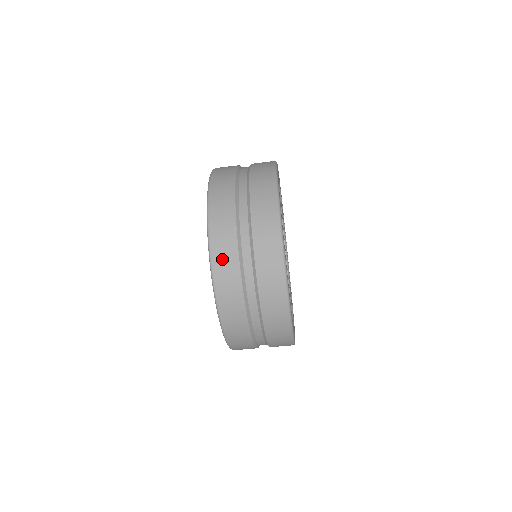
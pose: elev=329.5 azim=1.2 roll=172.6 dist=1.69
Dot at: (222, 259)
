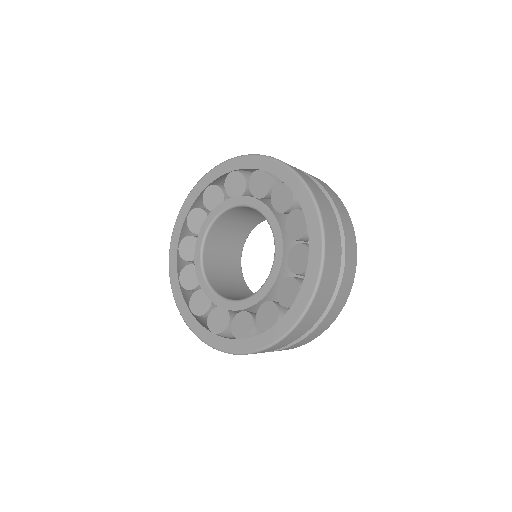
Dot at: occluded
